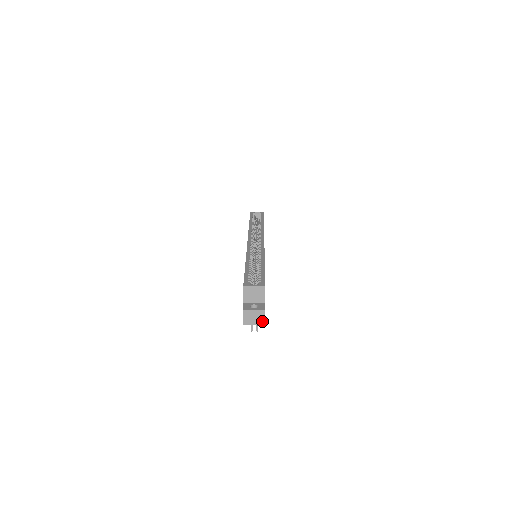
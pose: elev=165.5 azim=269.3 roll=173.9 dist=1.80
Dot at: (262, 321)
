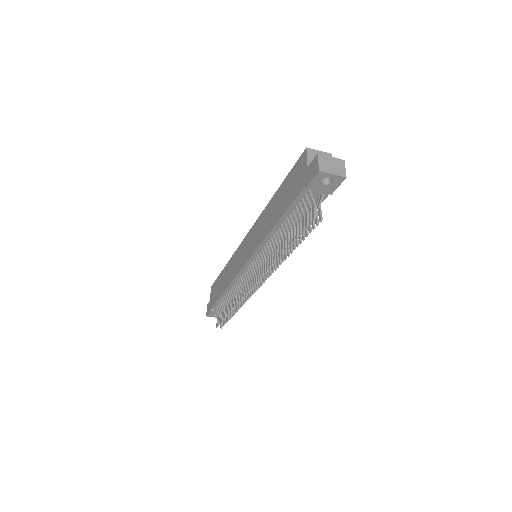
Dot at: (342, 172)
